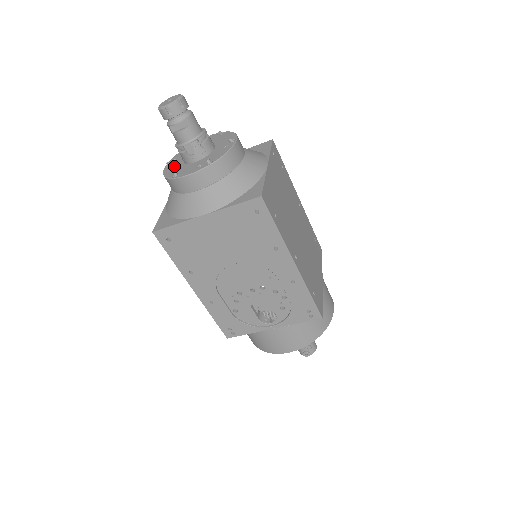
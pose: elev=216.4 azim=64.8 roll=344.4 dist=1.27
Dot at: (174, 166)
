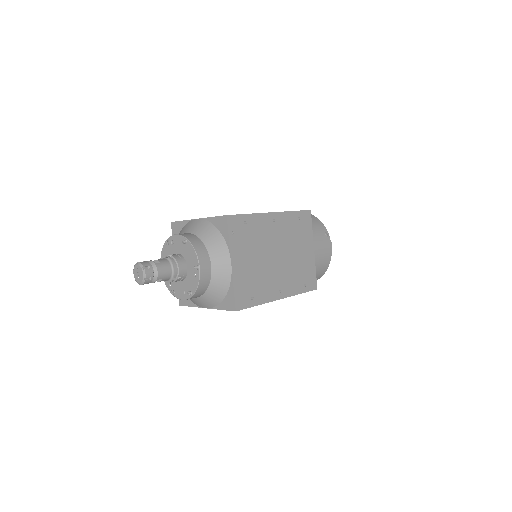
Dot at: occluded
